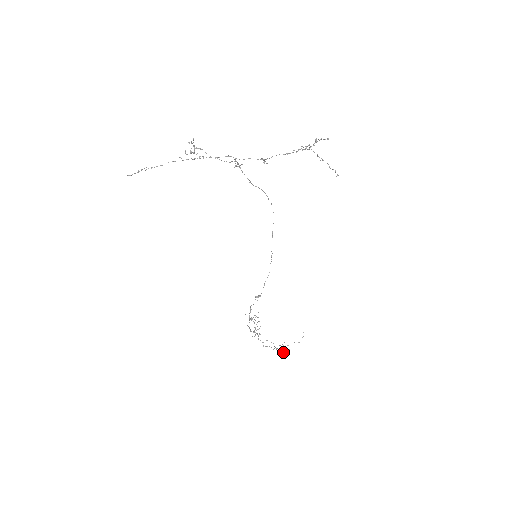
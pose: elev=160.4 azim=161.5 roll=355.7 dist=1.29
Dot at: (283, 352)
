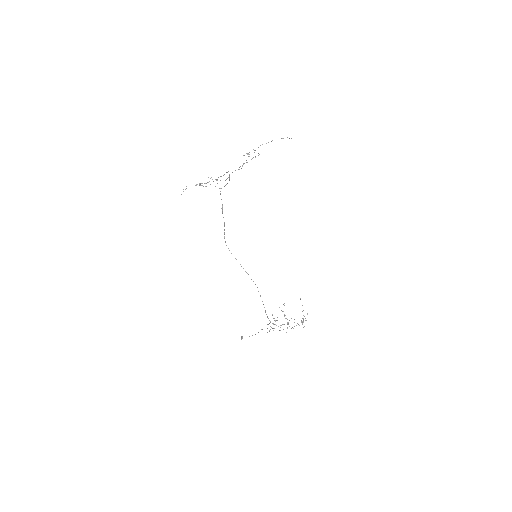
Dot at: (303, 327)
